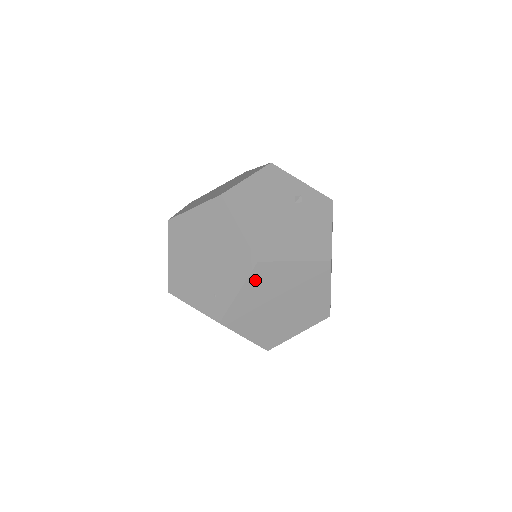
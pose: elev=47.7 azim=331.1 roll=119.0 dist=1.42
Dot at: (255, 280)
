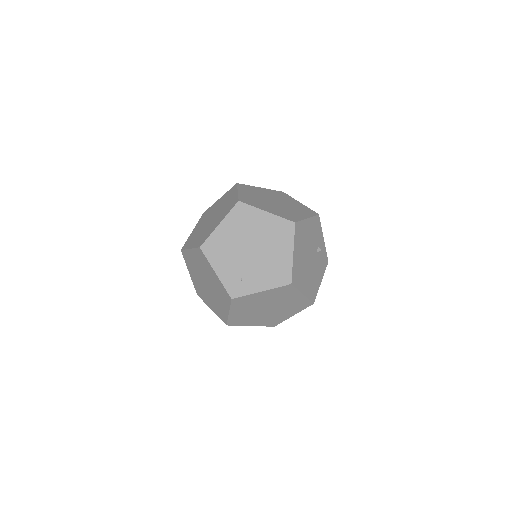
Dot at: (277, 291)
